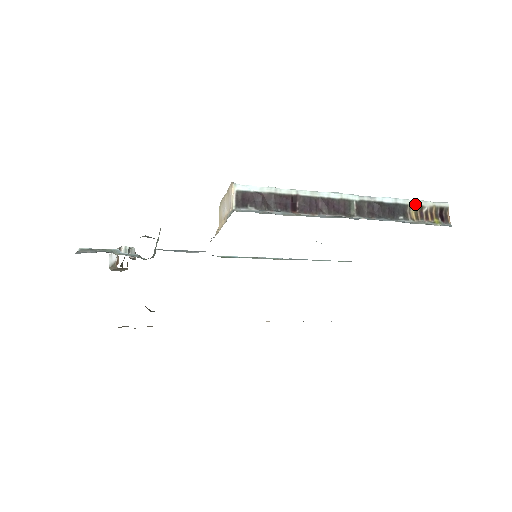
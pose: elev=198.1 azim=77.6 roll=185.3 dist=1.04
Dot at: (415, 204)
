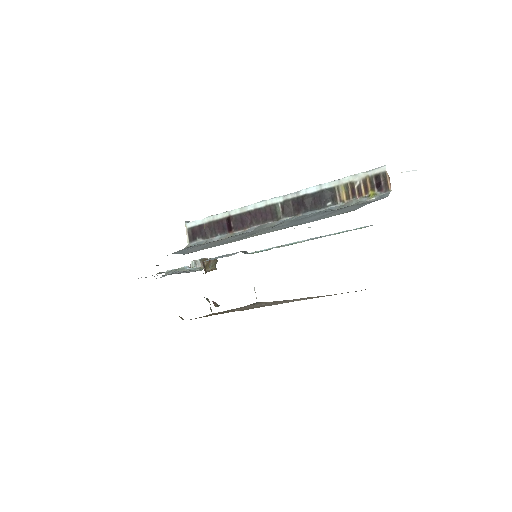
Dot at: (343, 183)
